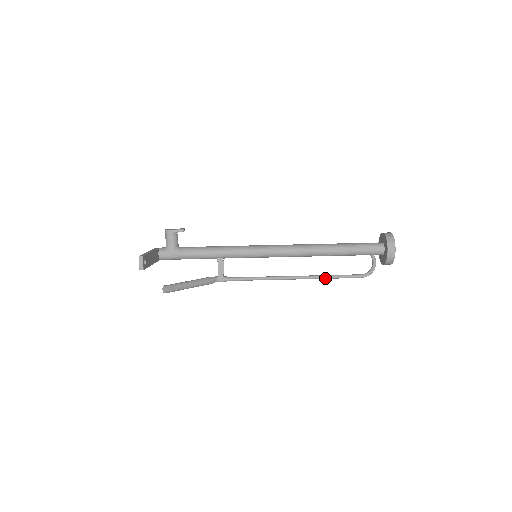
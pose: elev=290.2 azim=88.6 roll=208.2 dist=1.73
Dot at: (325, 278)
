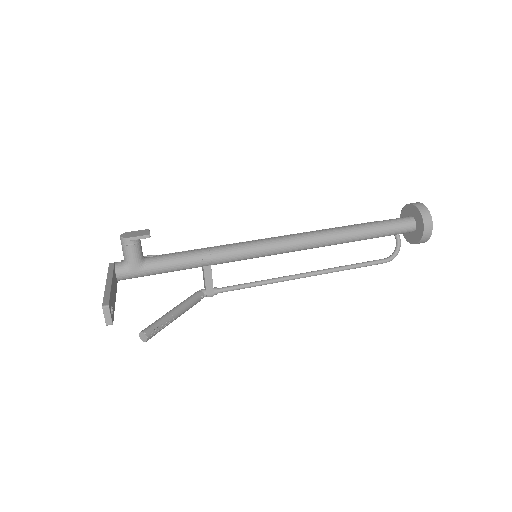
Dot at: (343, 270)
